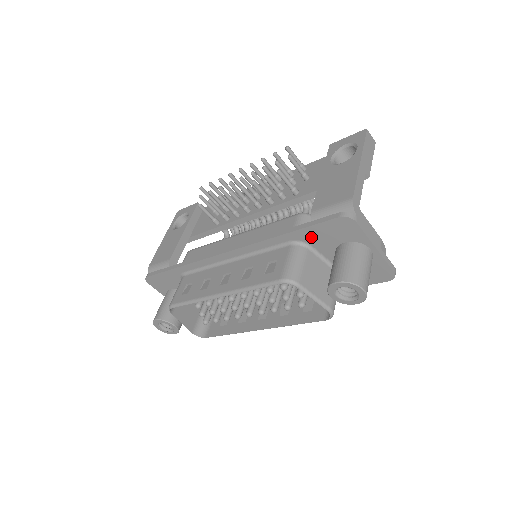
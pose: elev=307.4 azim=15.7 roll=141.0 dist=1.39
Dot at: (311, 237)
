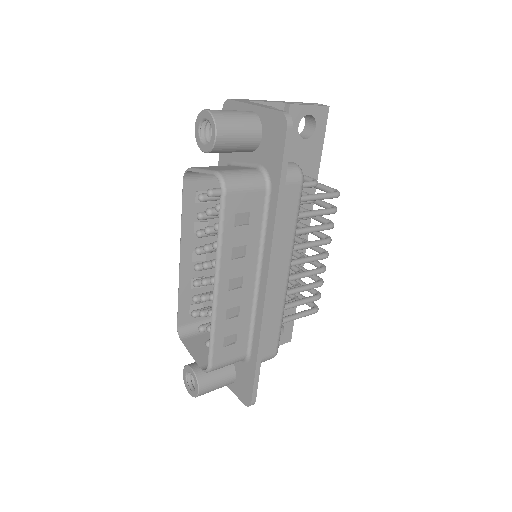
Dot at: (227, 153)
